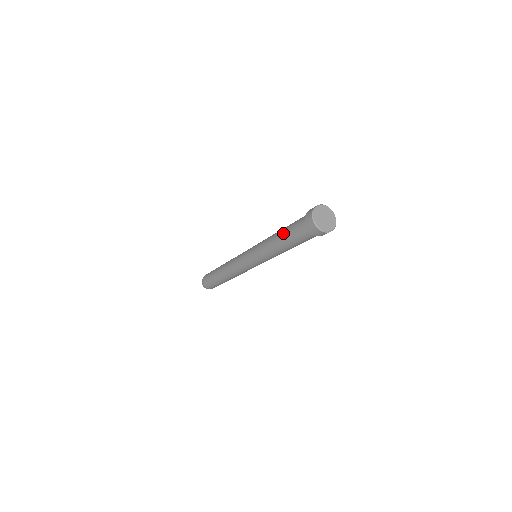
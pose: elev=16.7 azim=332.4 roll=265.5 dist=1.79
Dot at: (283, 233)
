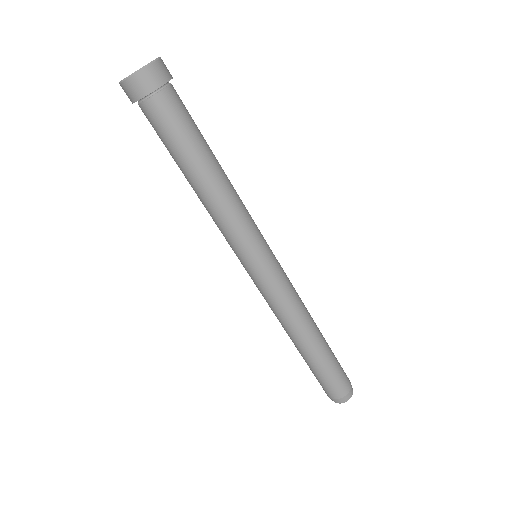
Dot at: (180, 165)
